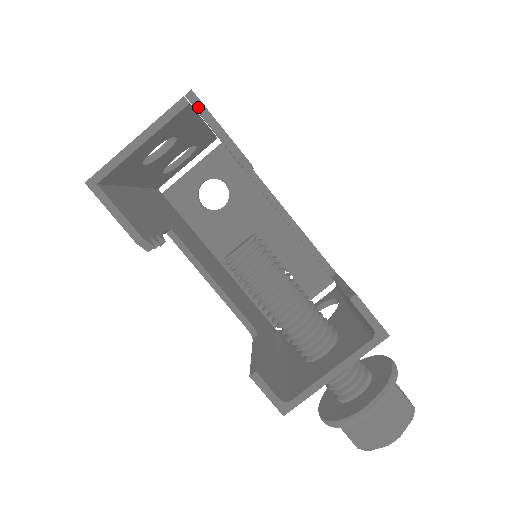
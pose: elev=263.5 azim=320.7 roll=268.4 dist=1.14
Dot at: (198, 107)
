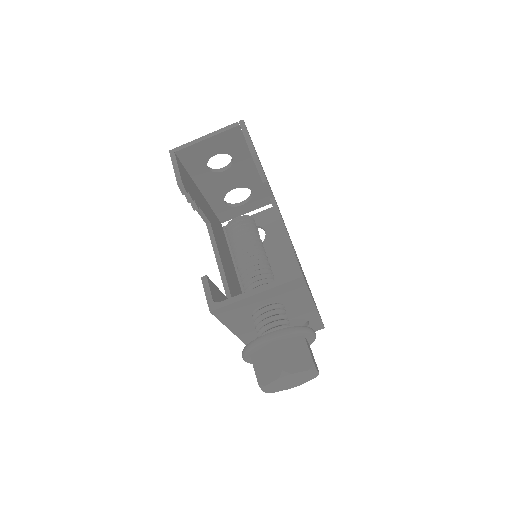
Dot at: (243, 127)
